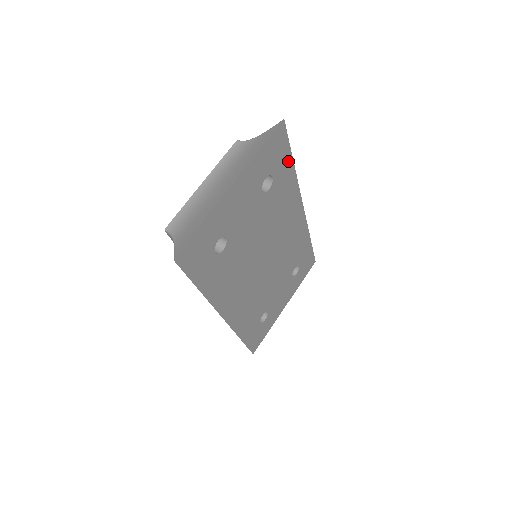
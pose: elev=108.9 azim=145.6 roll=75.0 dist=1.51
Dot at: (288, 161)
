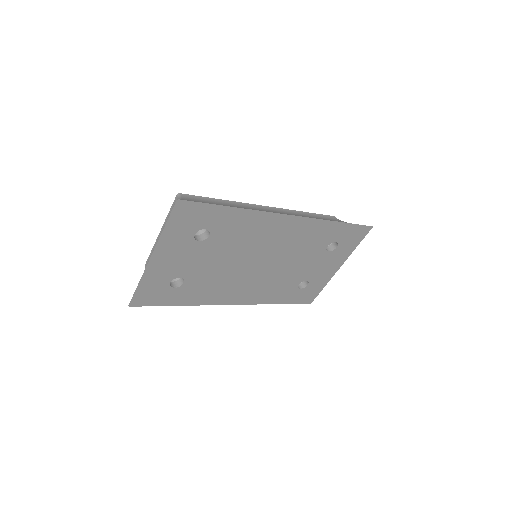
Dot at: (220, 210)
